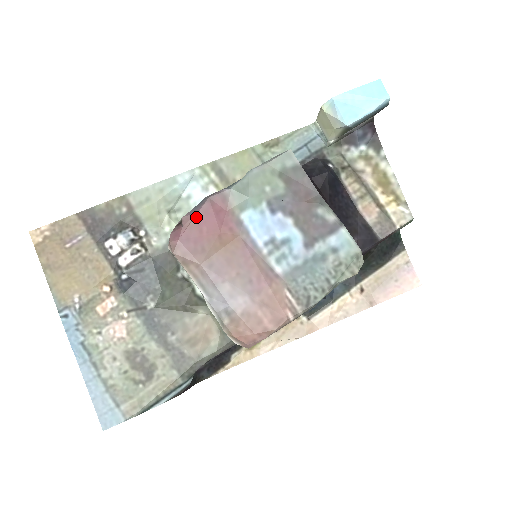
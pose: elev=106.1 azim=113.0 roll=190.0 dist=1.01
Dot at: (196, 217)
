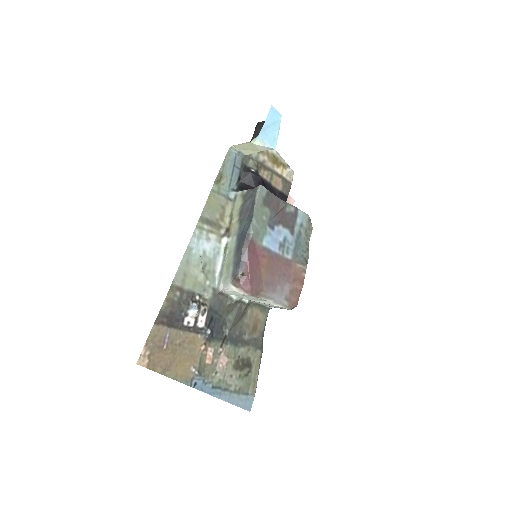
Dot at: (249, 265)
